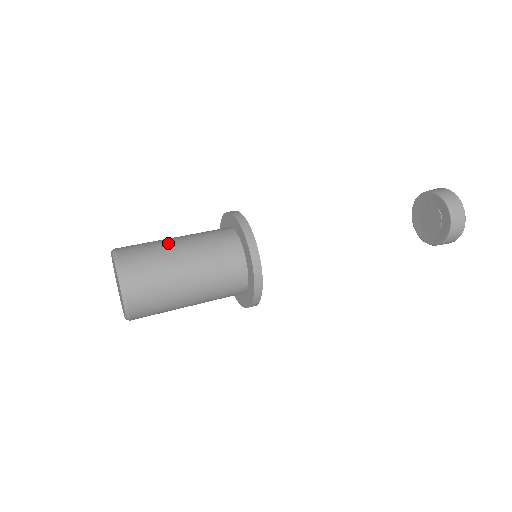
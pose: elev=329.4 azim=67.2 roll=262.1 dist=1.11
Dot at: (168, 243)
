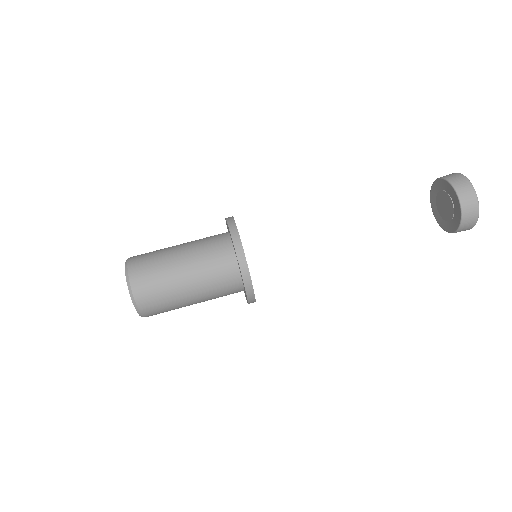
Dot at: (176, 278)
